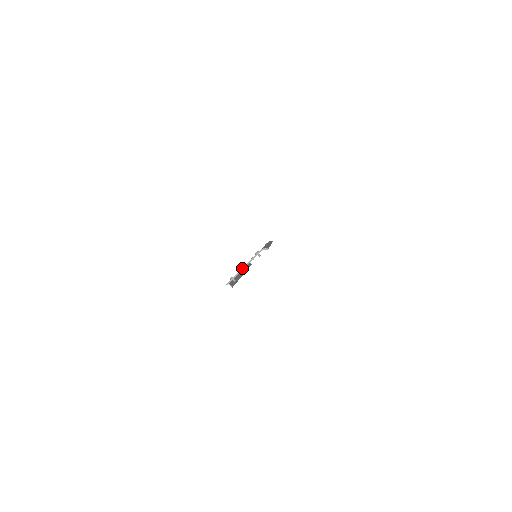
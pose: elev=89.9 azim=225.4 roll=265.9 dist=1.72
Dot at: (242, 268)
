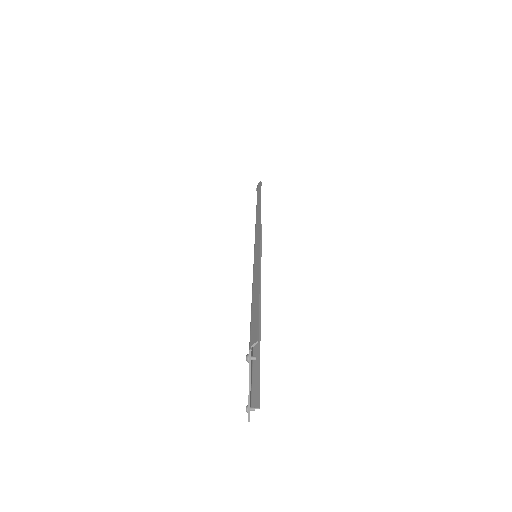
Dot at: occluded
